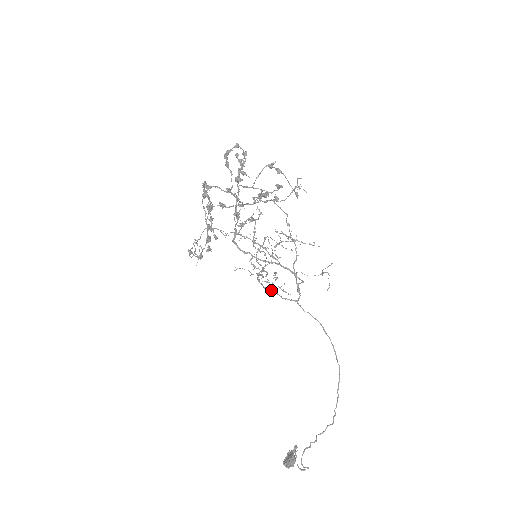
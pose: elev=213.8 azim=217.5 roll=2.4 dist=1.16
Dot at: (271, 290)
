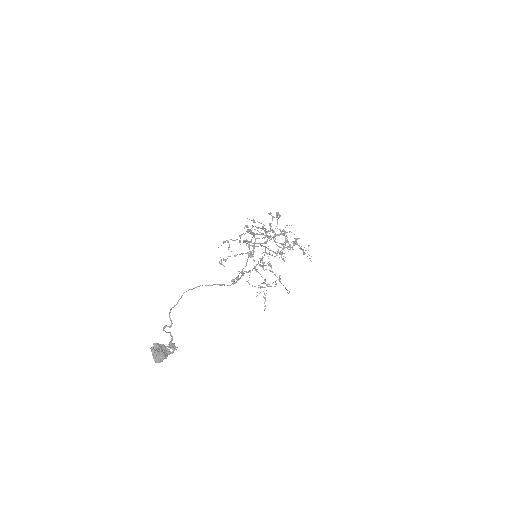
Dot at: (249, 241)
